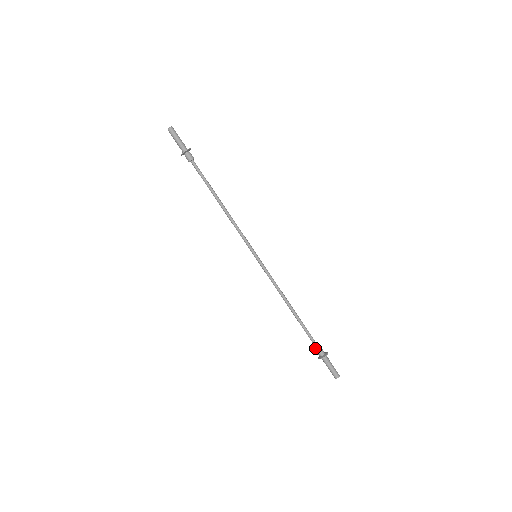
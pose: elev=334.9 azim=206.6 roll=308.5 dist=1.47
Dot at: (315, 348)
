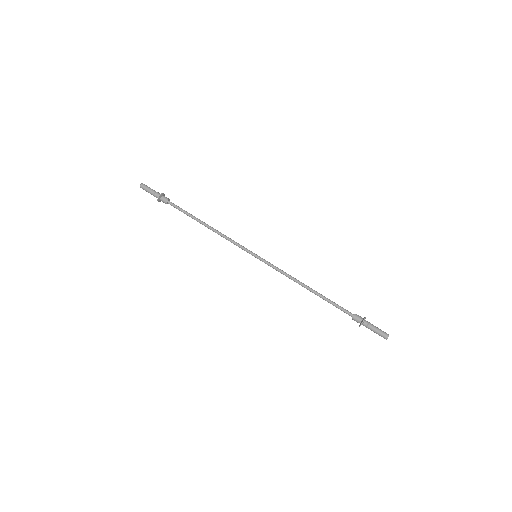
Dot at: occluded
